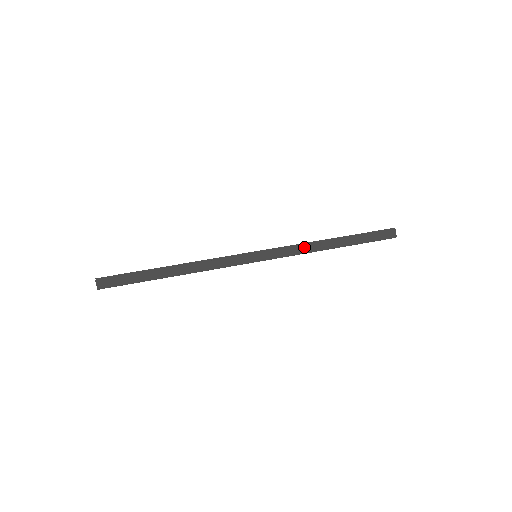
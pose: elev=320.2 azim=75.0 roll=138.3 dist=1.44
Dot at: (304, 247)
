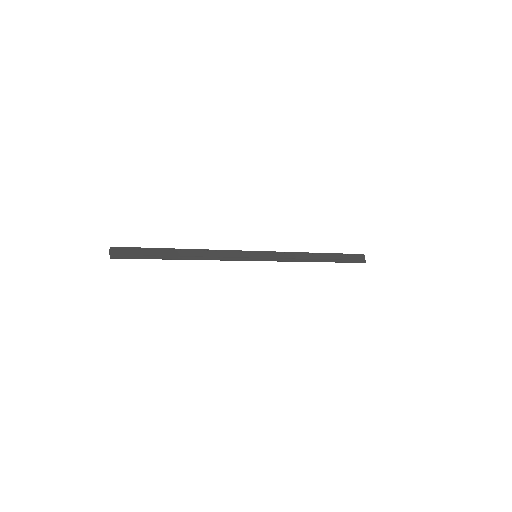
Dot at: (296, 255)
